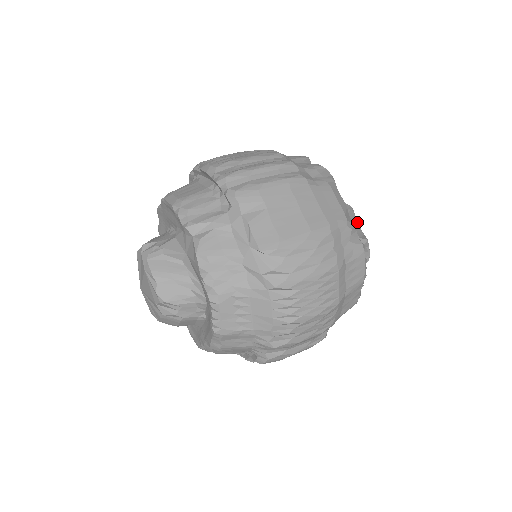
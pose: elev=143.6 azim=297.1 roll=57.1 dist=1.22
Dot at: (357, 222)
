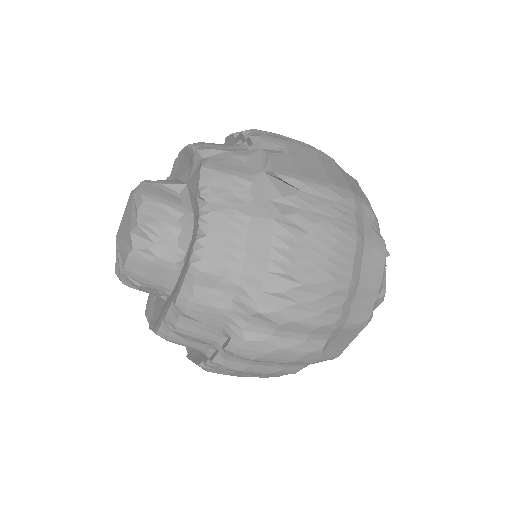
Dot at: occluded
